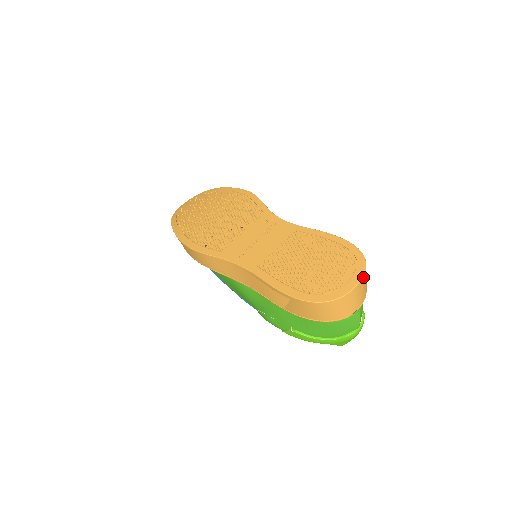
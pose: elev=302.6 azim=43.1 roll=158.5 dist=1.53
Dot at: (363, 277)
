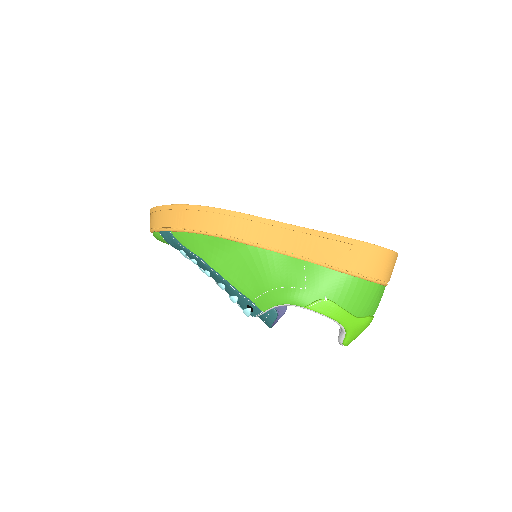
Dot at: occluded
